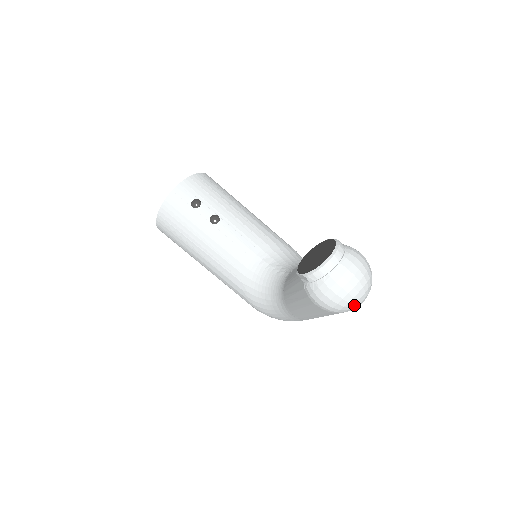
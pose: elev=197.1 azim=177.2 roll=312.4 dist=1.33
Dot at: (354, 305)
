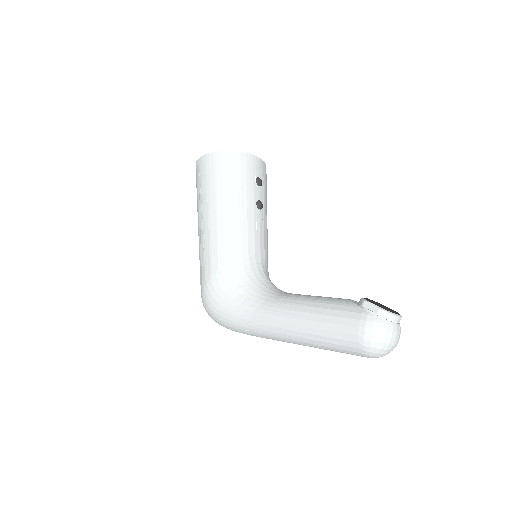
Dot at: (377, 354)
